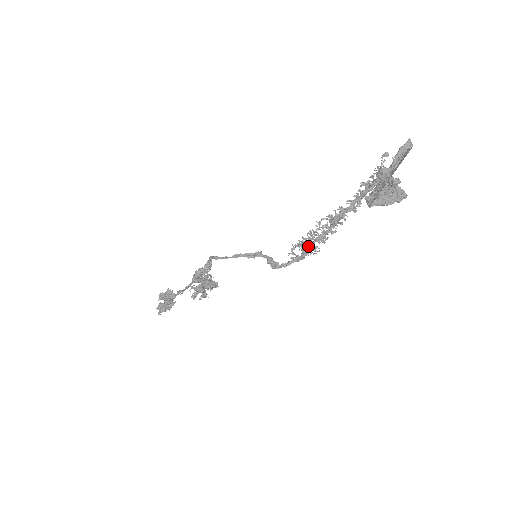
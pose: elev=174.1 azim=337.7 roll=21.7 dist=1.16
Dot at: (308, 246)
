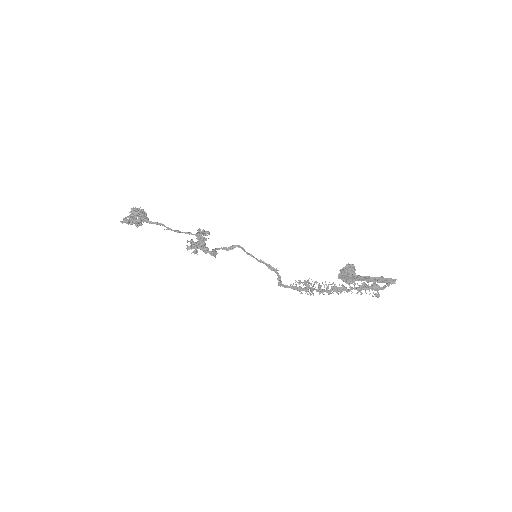
Dot at: occluded
